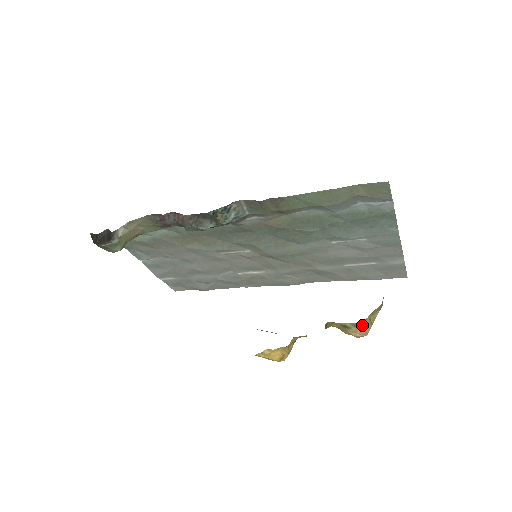
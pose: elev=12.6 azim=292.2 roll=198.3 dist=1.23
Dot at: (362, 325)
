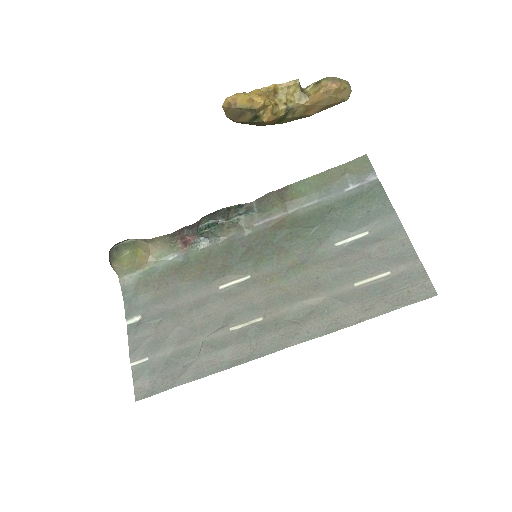
Dot at: (331, 79)
